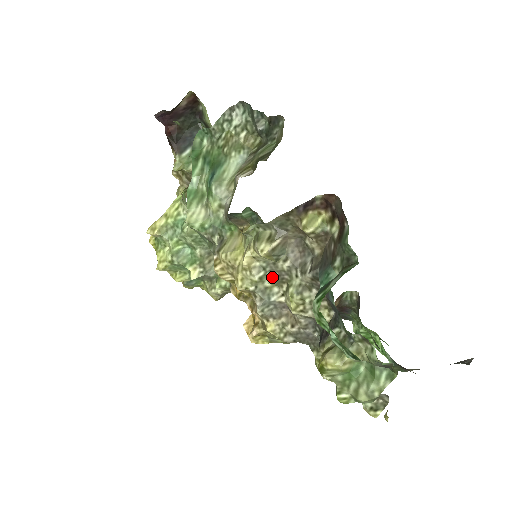
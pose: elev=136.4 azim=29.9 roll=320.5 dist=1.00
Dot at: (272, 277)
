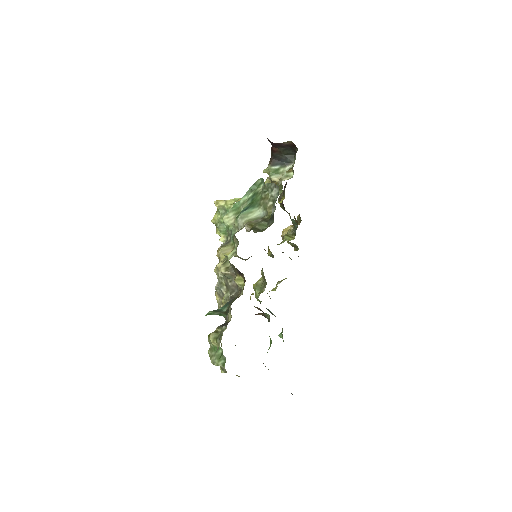
Dot at: (225, 281)
